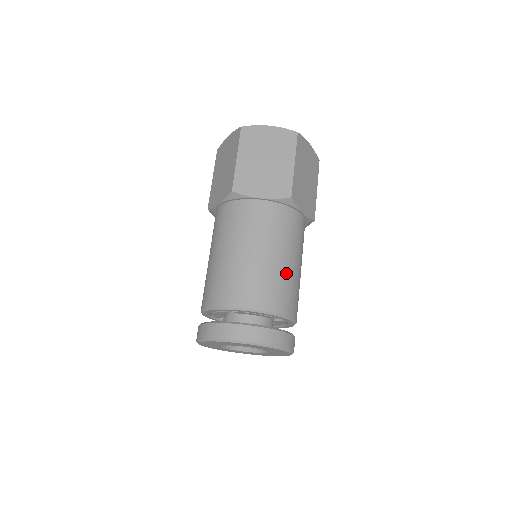
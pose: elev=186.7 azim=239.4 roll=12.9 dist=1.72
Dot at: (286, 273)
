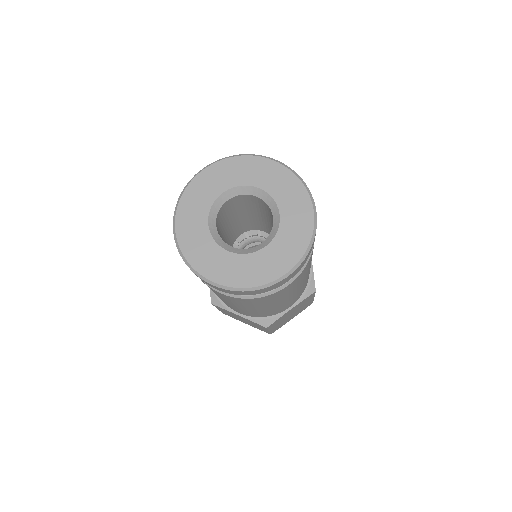
Dot at: occluded
